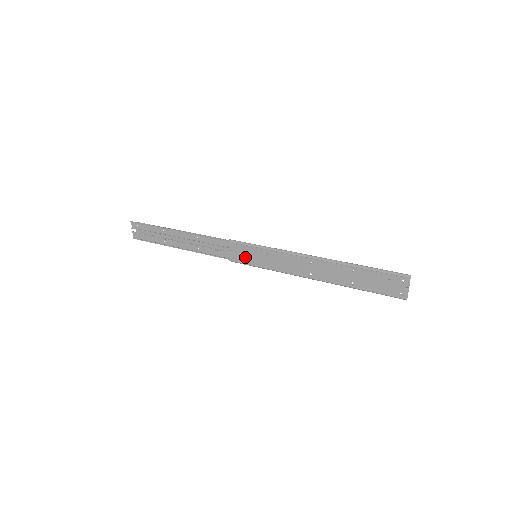
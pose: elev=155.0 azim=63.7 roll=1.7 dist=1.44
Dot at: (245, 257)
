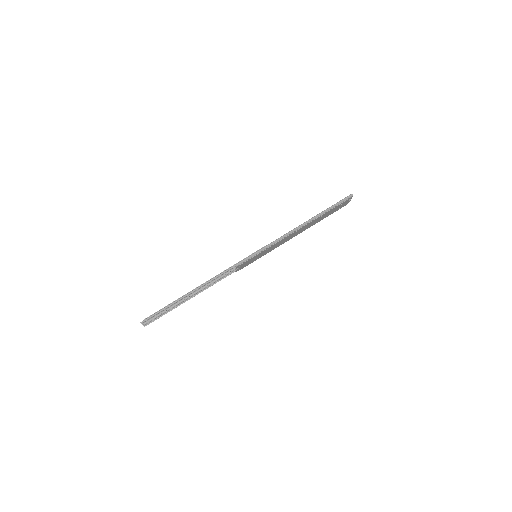
Dot at: (249, 263)
